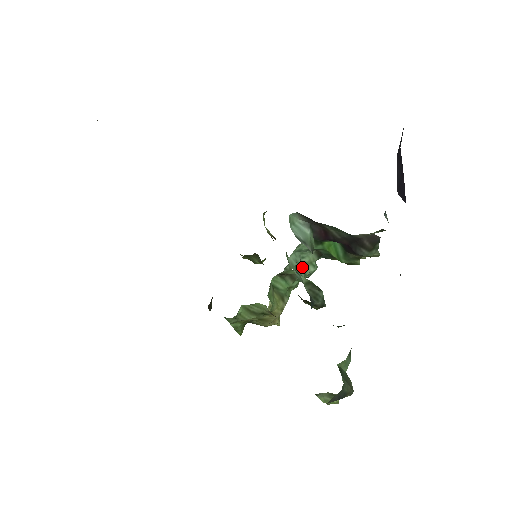
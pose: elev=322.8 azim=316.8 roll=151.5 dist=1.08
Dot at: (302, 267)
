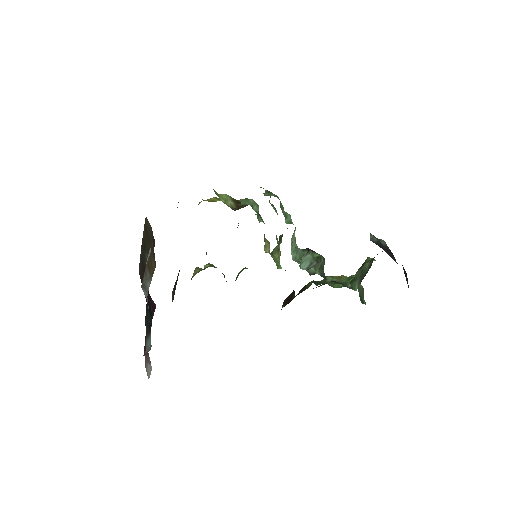
Dot at: (292, 241)
